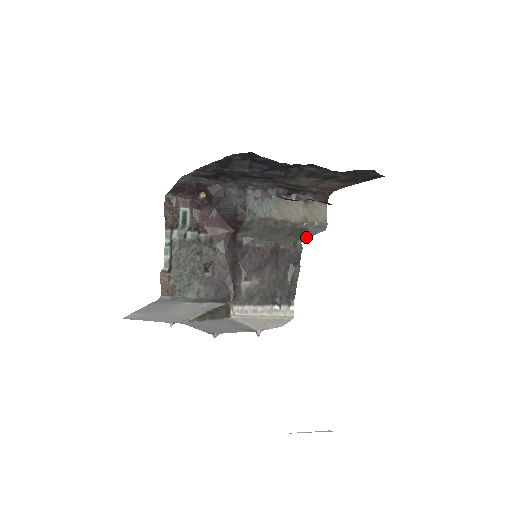
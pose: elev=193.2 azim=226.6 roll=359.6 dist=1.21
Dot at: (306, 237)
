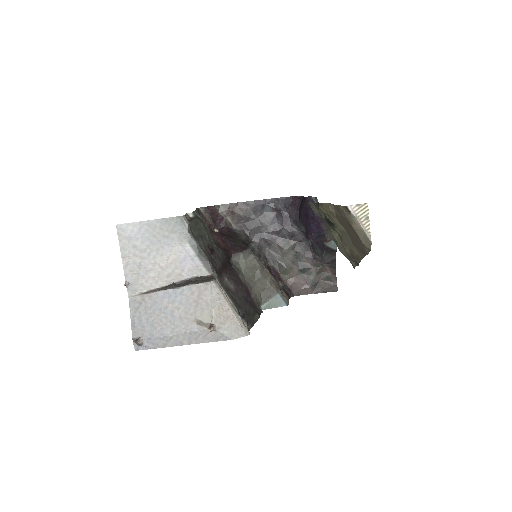
Dot at: (269, 306)
